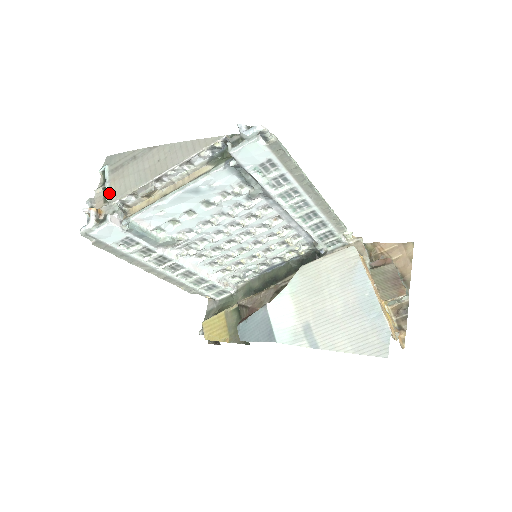
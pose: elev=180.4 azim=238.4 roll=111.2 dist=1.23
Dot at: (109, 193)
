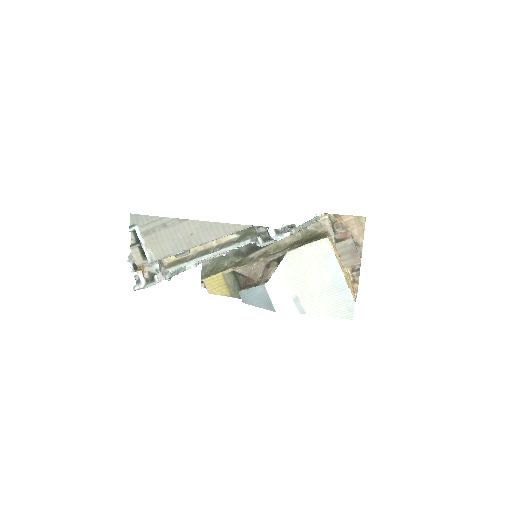
Dot at: (148, 255)
